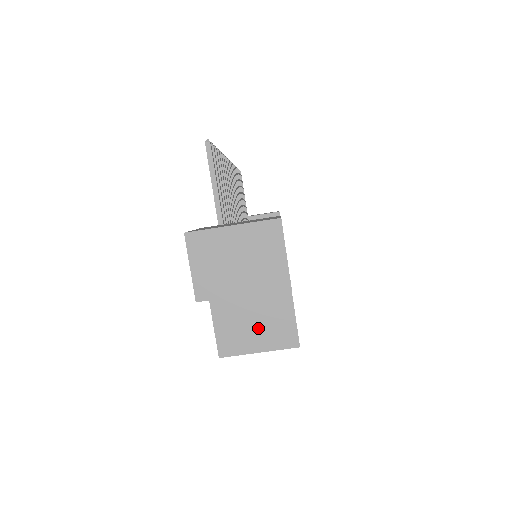
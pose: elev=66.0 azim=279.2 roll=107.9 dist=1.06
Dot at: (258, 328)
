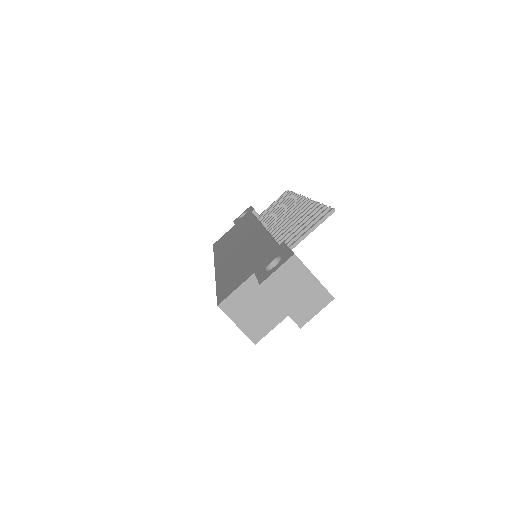
Dot at: (251, 315)
